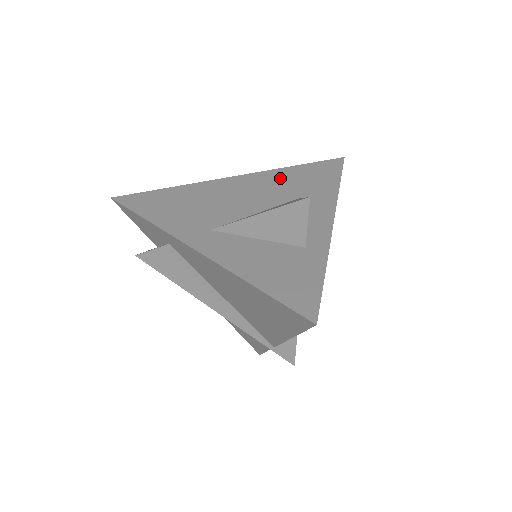
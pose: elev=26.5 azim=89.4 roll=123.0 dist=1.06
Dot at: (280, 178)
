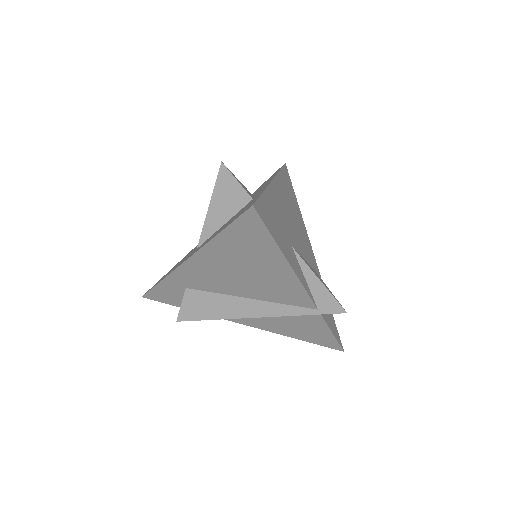
Dot at: occluded
